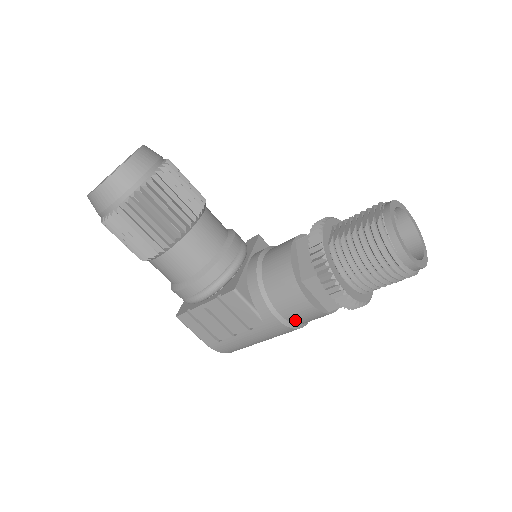
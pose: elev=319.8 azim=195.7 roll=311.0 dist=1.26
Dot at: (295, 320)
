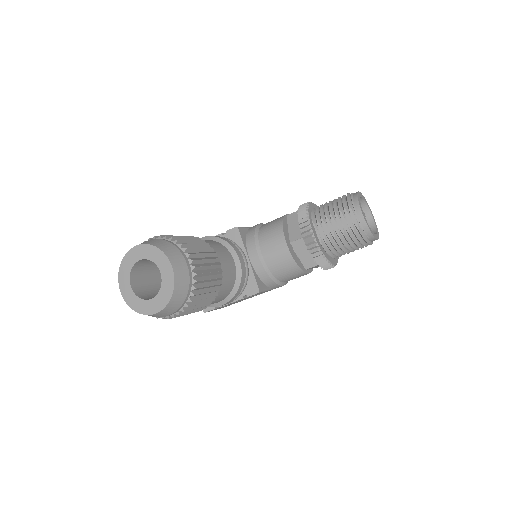
Dot at: occluded
